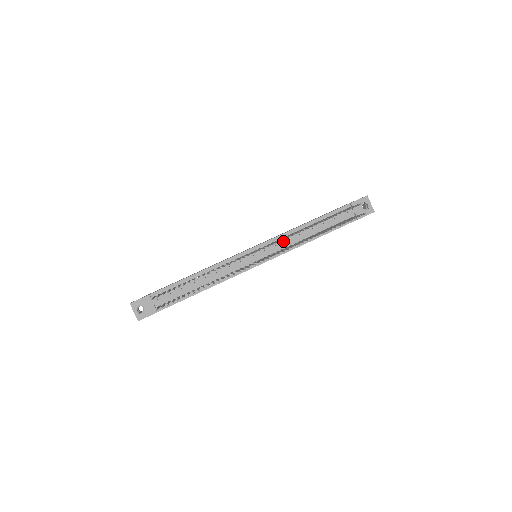
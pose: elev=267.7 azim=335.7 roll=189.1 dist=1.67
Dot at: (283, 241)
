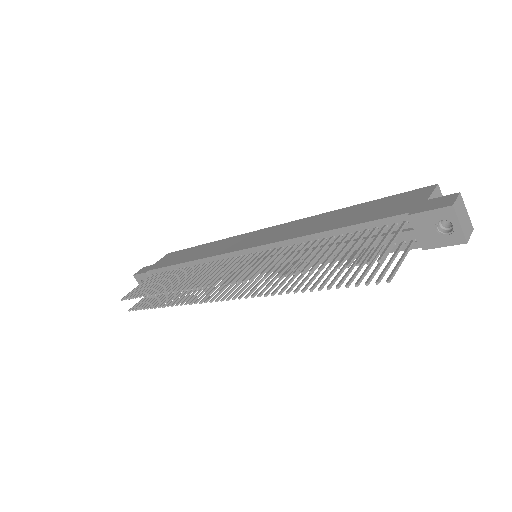
Dot at: occluded
